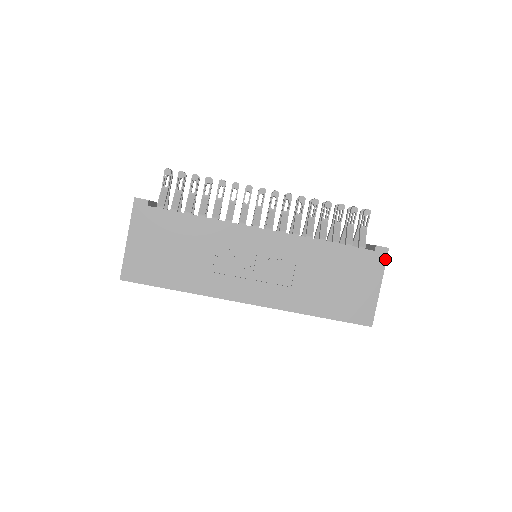
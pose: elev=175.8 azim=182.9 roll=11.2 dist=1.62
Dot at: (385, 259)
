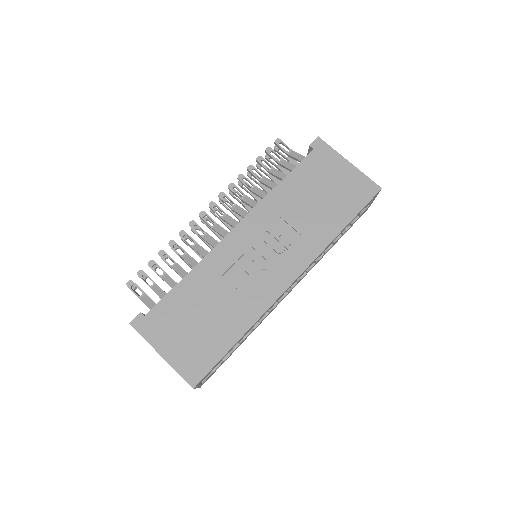
Dot at: (326, 145)
